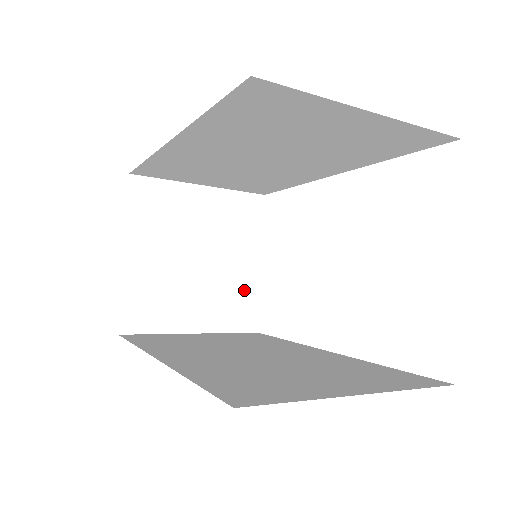
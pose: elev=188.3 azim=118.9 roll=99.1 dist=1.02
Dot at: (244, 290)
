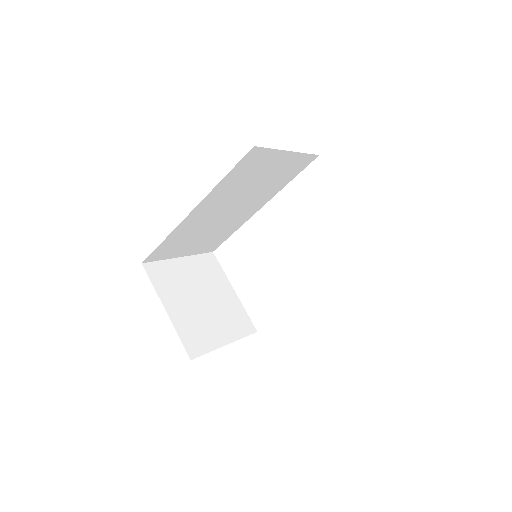
Dot at: (236, 310)
